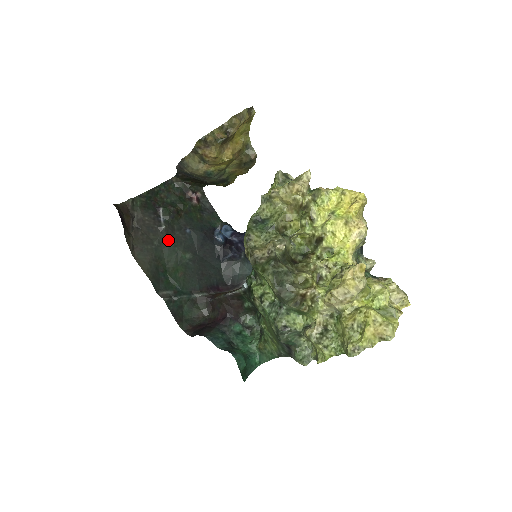
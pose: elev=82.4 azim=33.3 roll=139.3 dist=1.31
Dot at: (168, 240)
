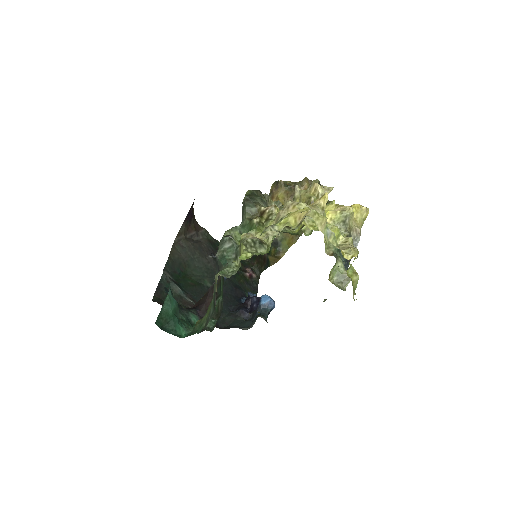
Dot at: (206, 265)
